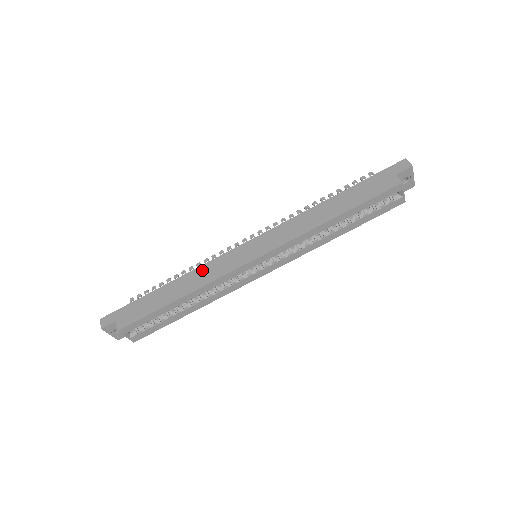
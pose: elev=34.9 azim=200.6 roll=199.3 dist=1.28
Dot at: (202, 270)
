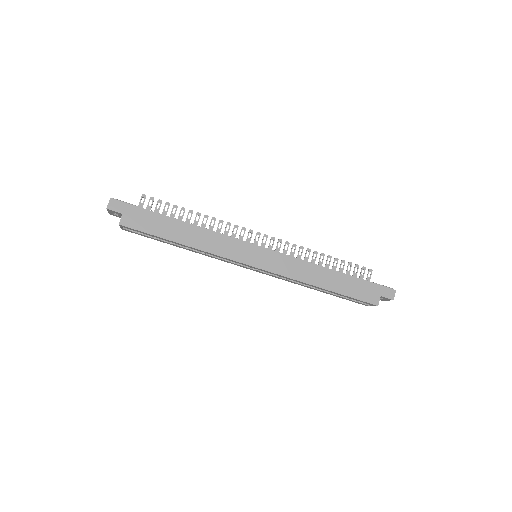
Dot at: (214, 237)
